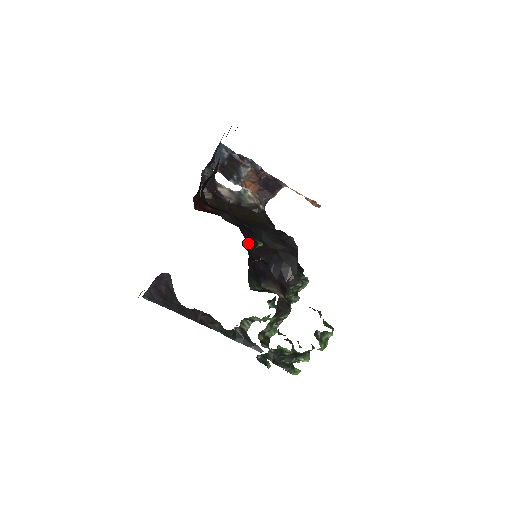
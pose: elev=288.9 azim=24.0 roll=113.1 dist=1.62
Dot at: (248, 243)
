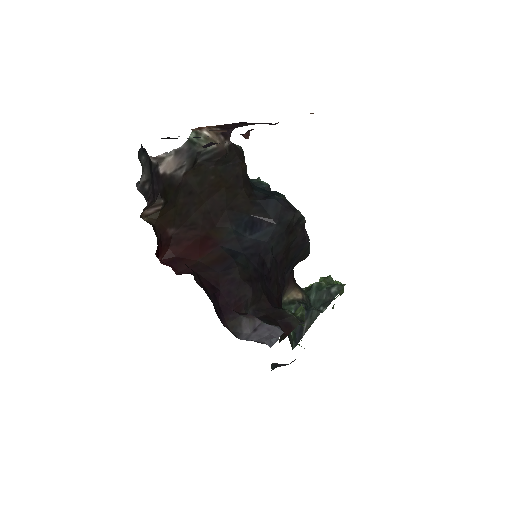
Dot at: (269, 288)
